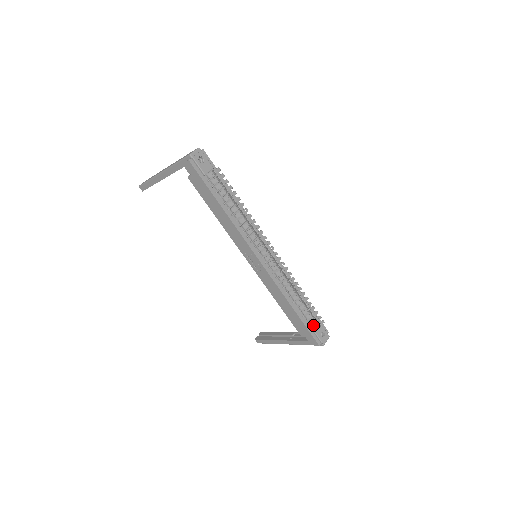
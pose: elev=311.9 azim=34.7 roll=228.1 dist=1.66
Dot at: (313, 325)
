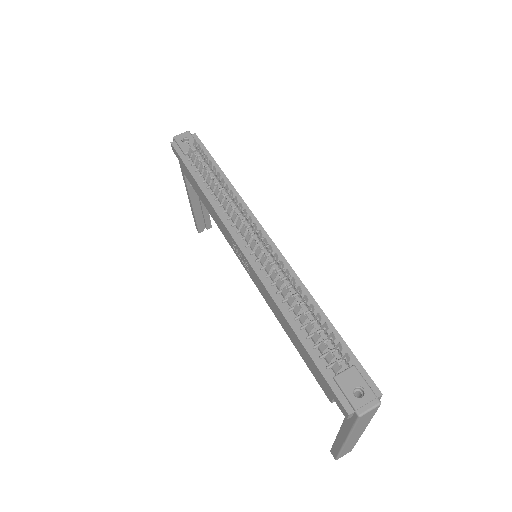
Dot at: (333, 366)
